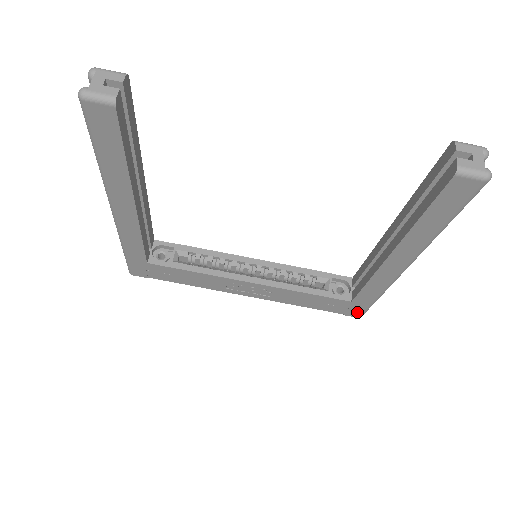
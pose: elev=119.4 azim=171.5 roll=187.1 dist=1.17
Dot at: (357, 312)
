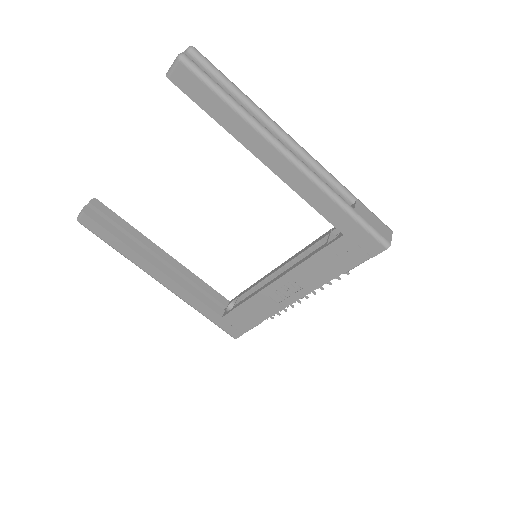
Dot at: (371, 243)
